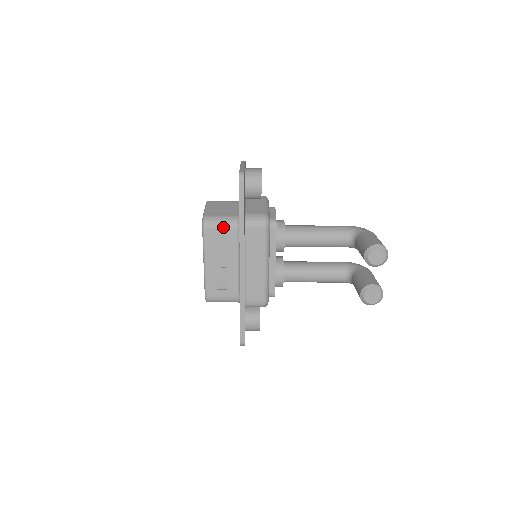
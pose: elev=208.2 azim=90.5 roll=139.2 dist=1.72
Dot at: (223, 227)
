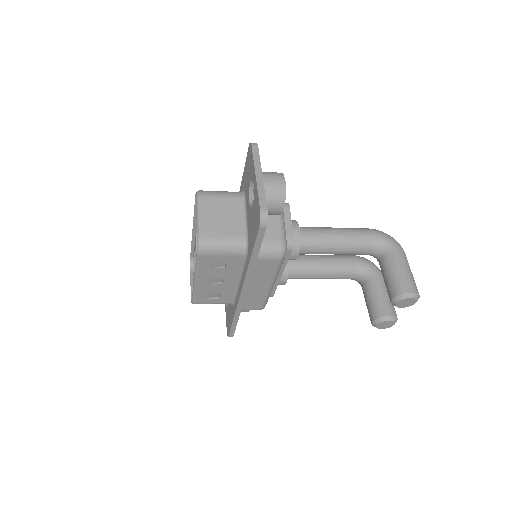
Dot at: (225, 254)
